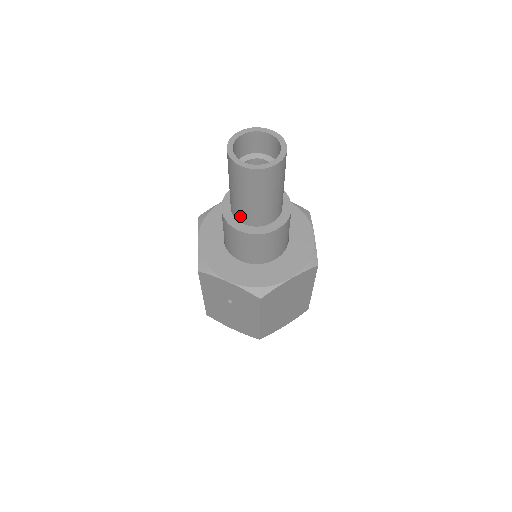
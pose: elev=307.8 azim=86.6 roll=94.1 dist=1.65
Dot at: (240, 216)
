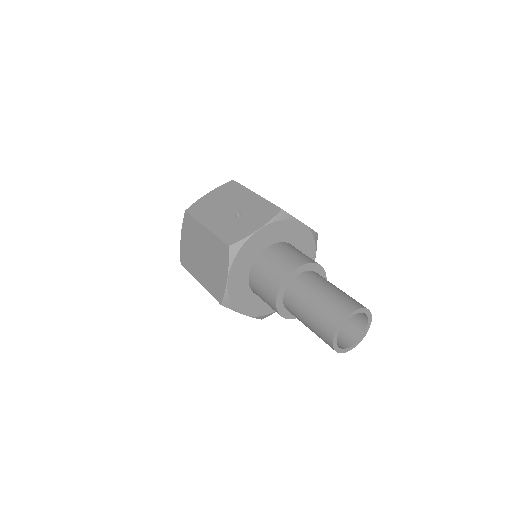
Dot at: occluded
